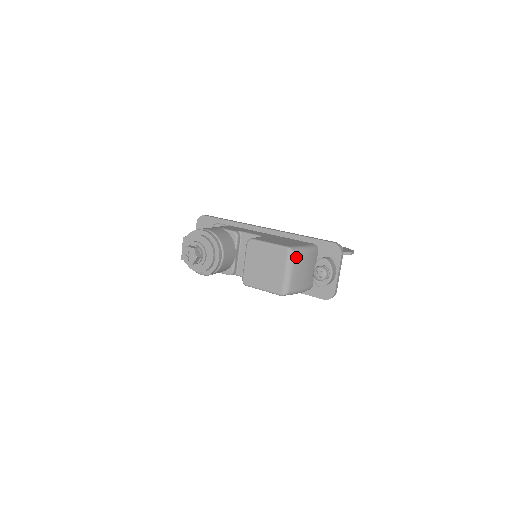
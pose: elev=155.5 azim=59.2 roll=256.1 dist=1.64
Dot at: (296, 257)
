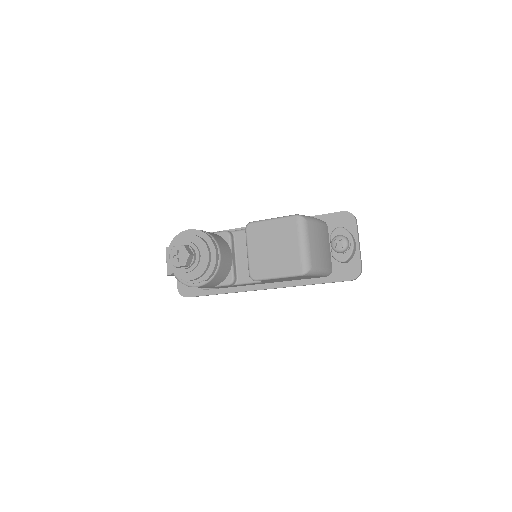
Dot at: (309, 225)
